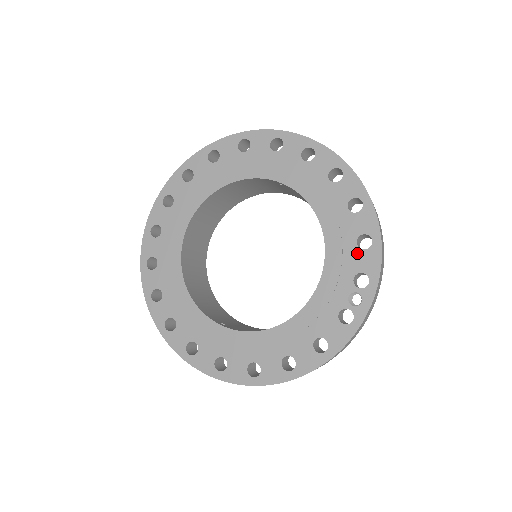
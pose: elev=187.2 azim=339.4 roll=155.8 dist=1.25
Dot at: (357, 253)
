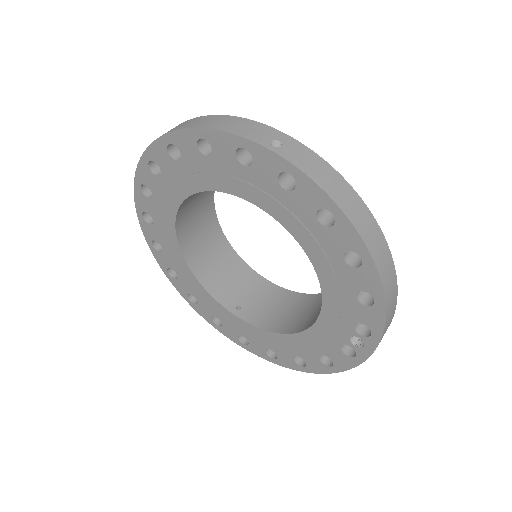
Dot at: (357, 306)
